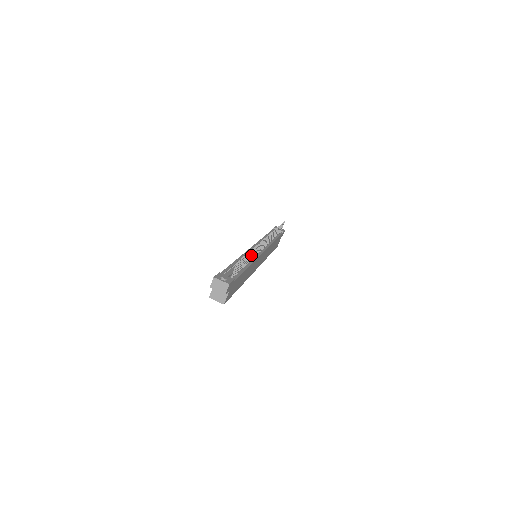
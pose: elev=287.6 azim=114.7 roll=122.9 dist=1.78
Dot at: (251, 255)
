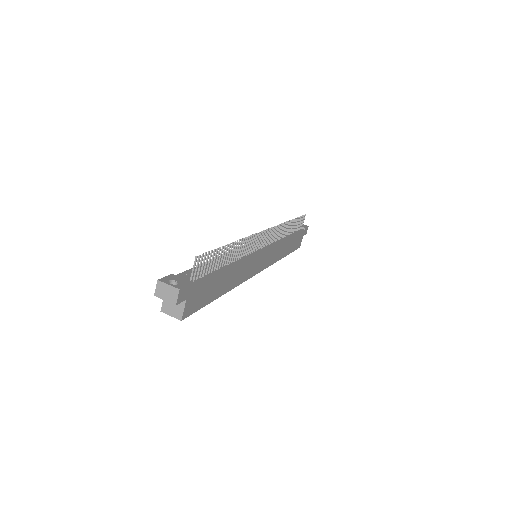
Dot at: (235, 251)
